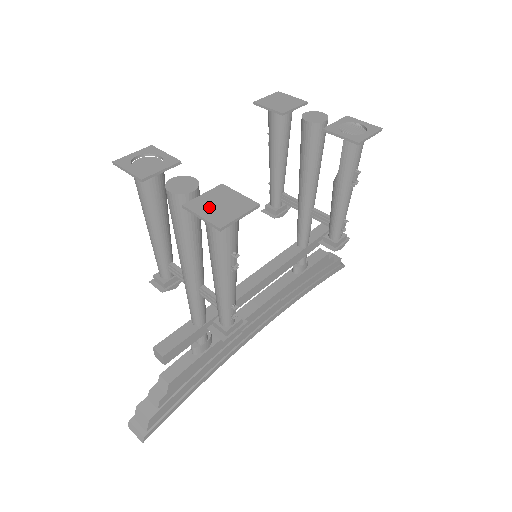
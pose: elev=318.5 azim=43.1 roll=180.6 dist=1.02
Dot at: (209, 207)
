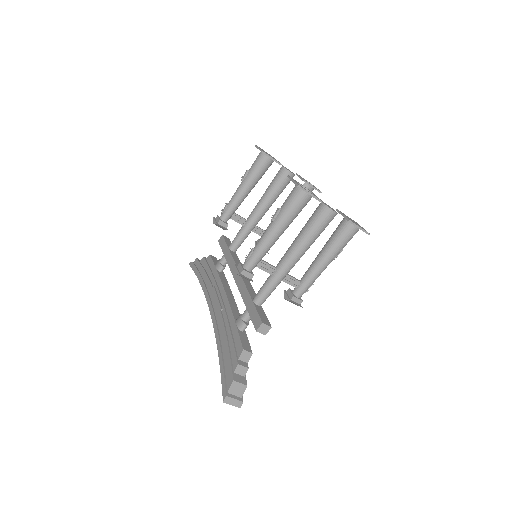
Dot at: (354, 222)
